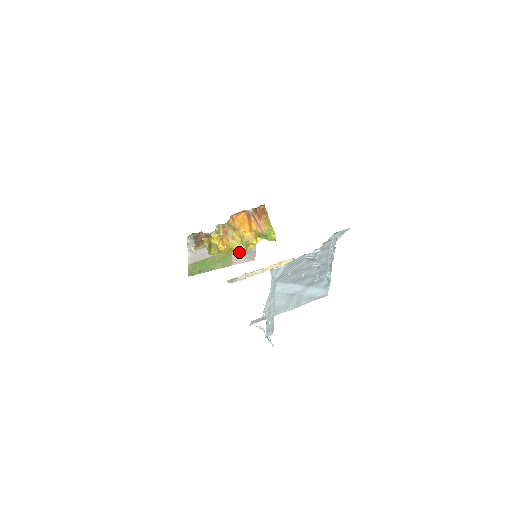
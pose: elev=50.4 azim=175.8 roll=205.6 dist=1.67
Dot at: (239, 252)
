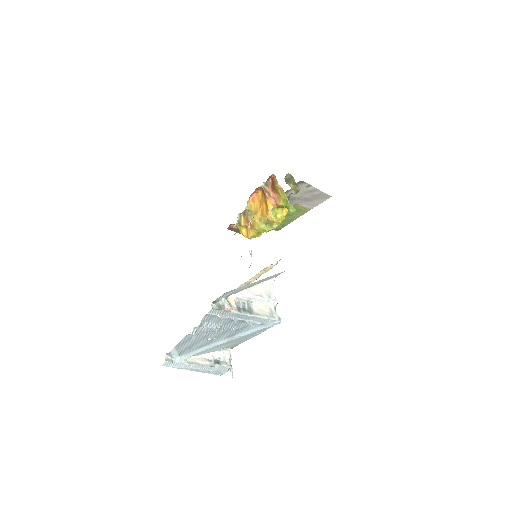
Dot at: (305, 200)
